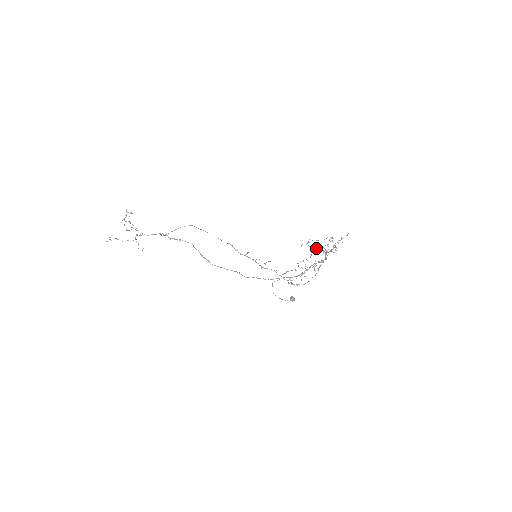
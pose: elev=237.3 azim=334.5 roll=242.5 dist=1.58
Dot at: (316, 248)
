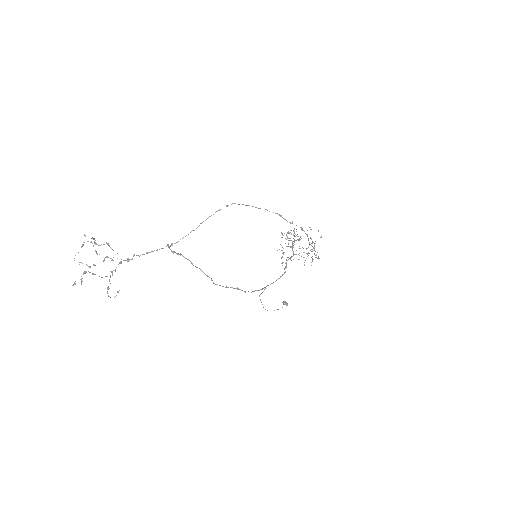
Dot at: (288, 240)
